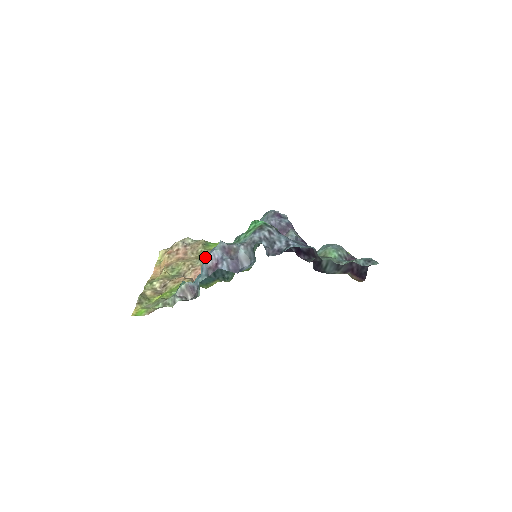
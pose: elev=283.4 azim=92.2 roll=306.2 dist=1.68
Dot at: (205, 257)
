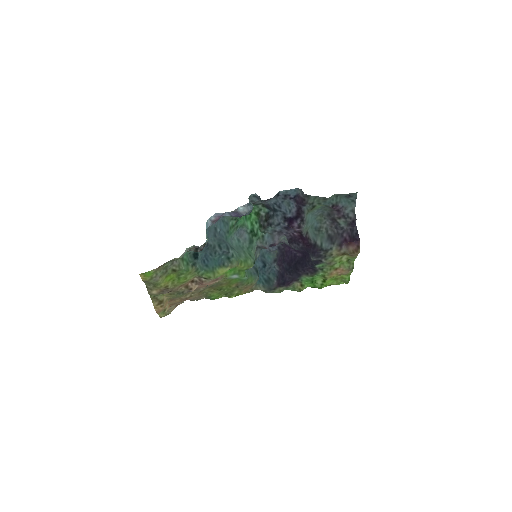
Dot at: (209, 219)
